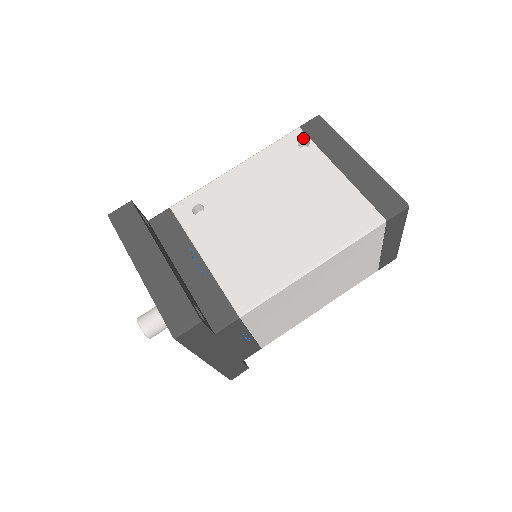
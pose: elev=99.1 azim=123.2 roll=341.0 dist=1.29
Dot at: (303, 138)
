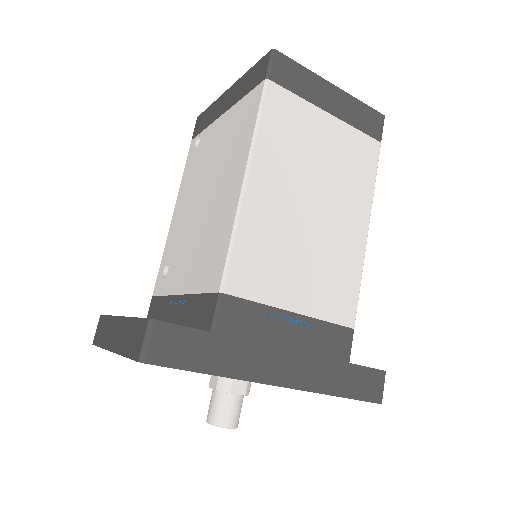
Dot at: (196, 140)
